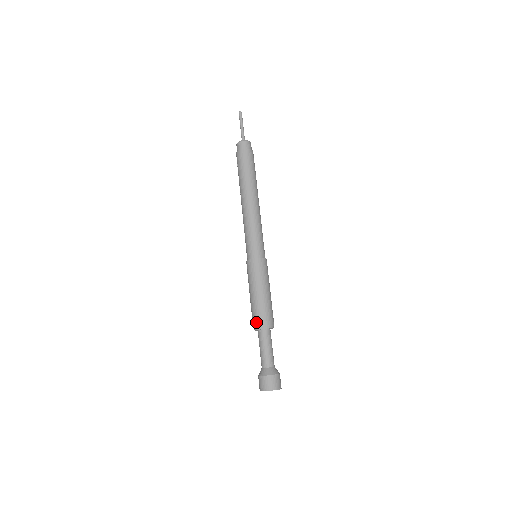
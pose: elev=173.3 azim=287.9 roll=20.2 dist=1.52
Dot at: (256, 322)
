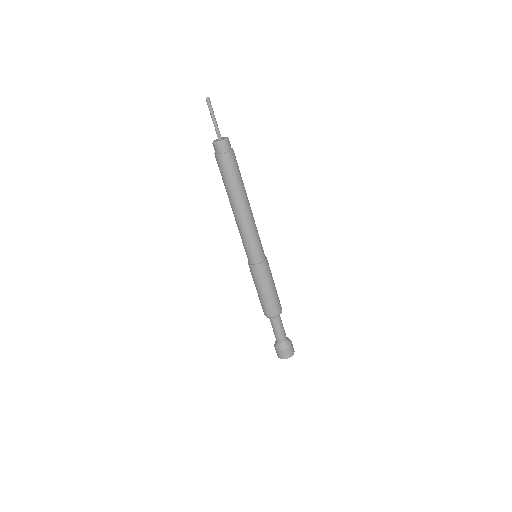
Dot at: (268, 314)
